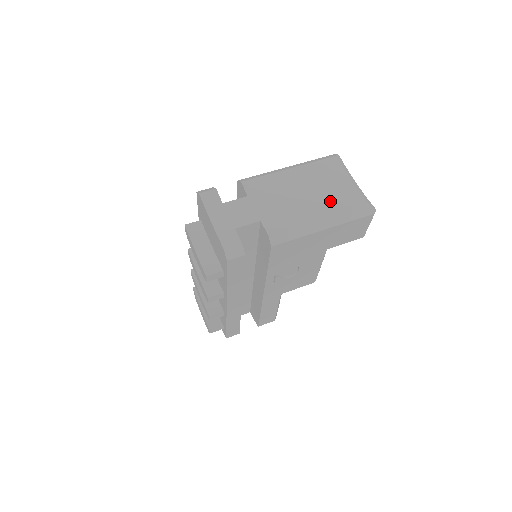
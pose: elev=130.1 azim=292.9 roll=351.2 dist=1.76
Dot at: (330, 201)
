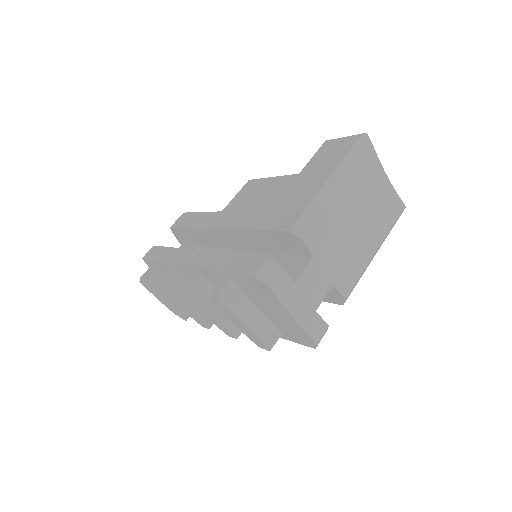
Dot at: (379, 220)
